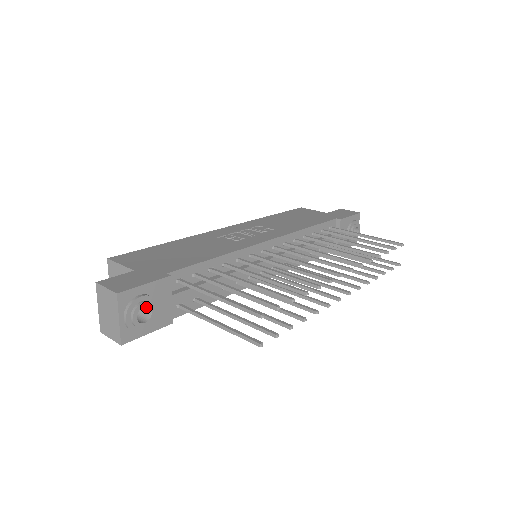
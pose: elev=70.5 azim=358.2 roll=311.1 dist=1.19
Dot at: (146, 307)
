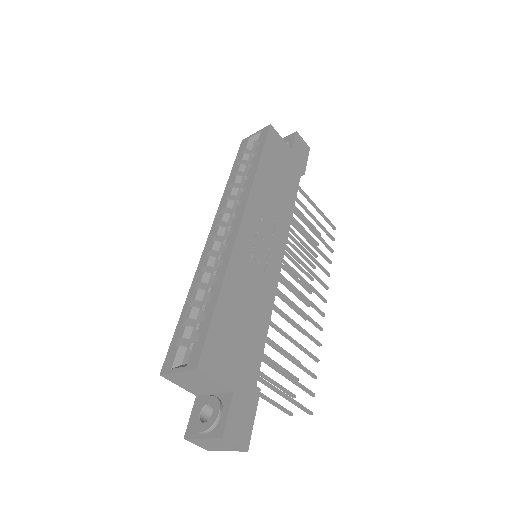
Dot at: occluded
